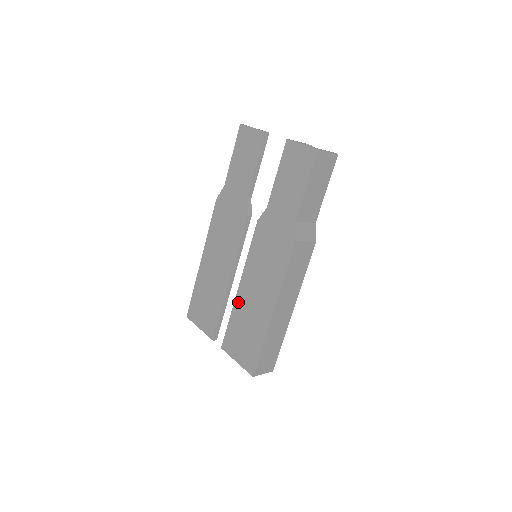
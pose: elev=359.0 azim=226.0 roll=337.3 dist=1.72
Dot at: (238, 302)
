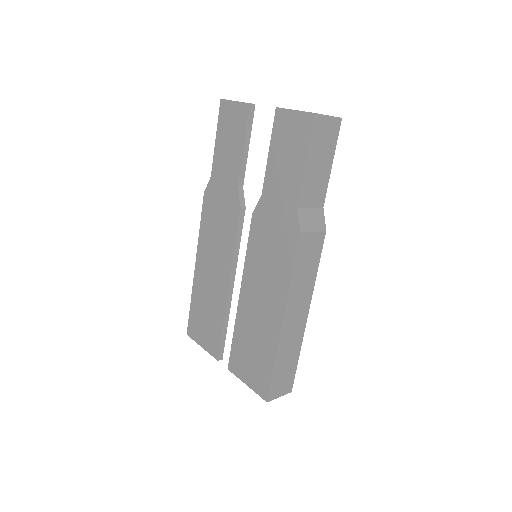
Dot at: (241, 313)
